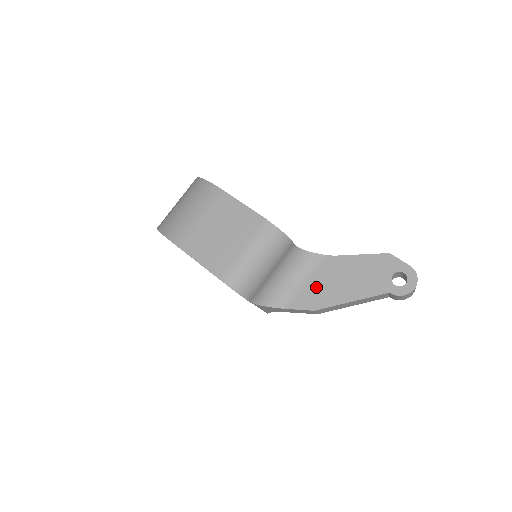
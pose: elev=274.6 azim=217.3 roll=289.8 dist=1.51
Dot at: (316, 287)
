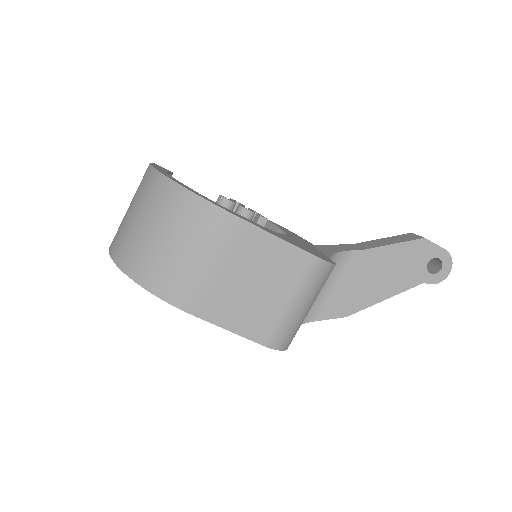
Dot at: (346, 291)
